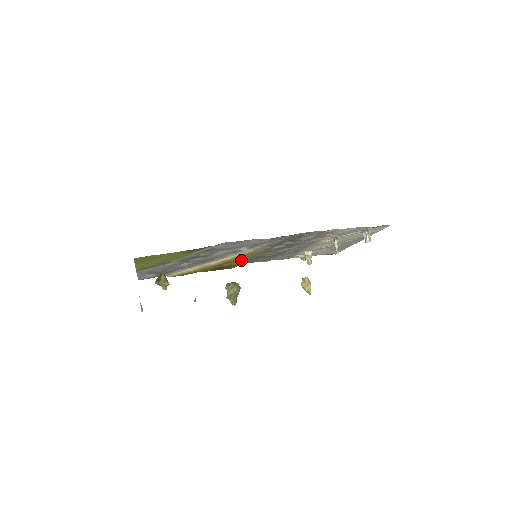
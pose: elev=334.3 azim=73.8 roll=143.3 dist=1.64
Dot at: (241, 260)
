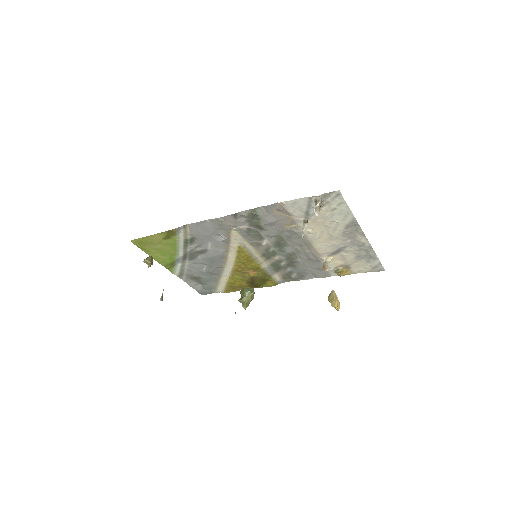
Dot at: (253, 265)
